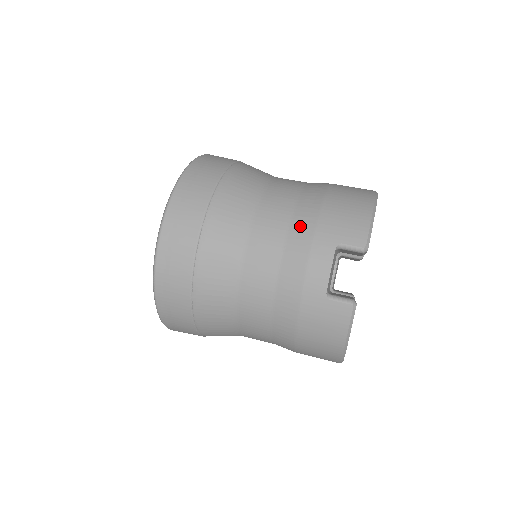
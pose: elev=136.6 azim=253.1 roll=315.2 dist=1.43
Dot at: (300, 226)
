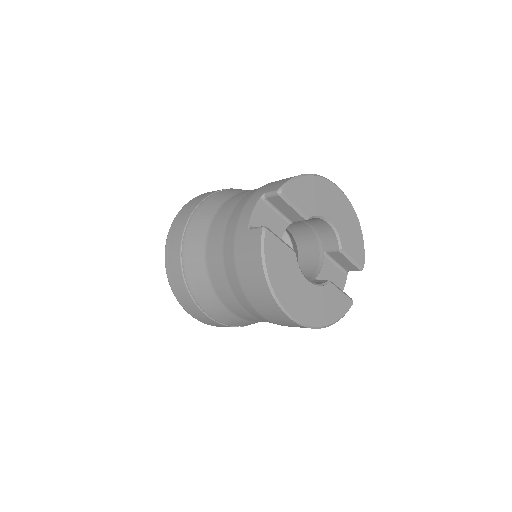
Dot at: occluded
